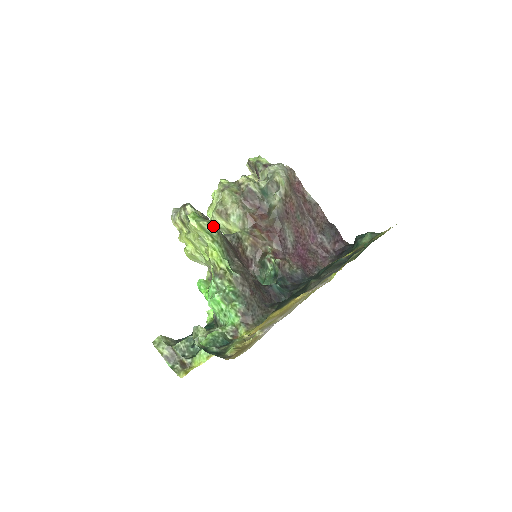
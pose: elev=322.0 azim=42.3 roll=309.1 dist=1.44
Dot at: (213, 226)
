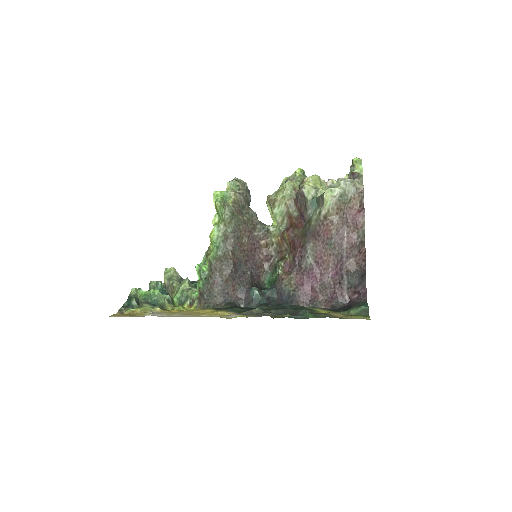
Dot at: (223, 211)
